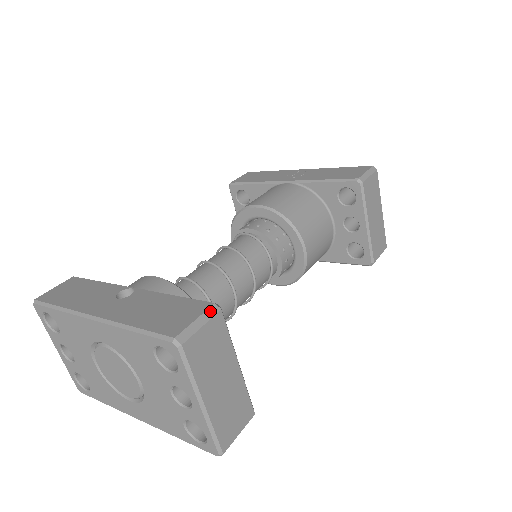
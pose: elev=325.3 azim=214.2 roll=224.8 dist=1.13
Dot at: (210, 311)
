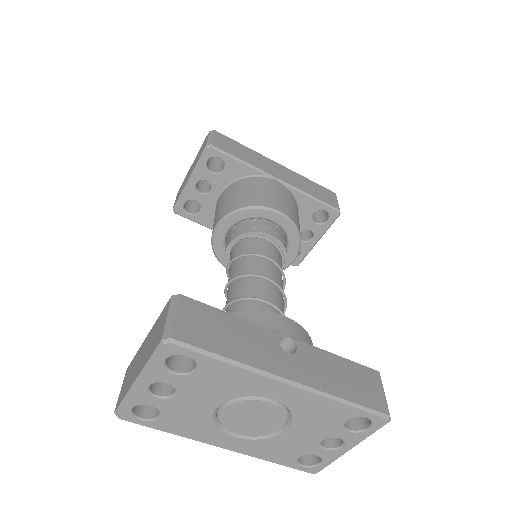
Dot at: occluded
